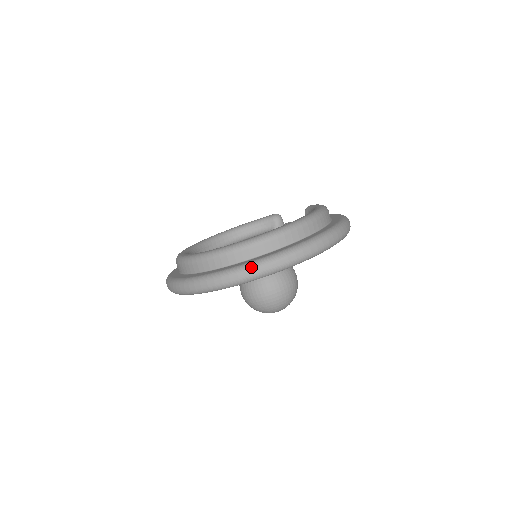
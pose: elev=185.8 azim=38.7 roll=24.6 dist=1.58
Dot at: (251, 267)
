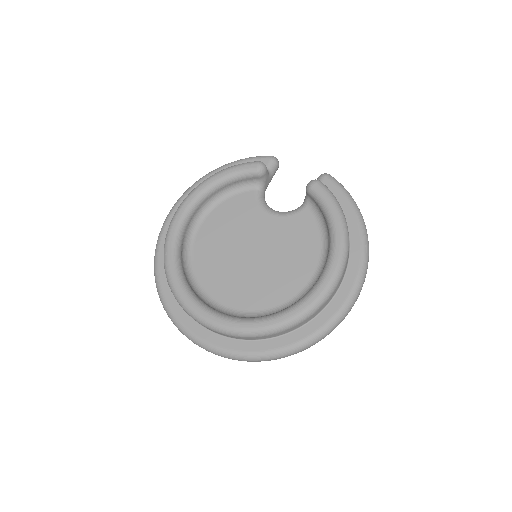
Dot at: (290, 353)
